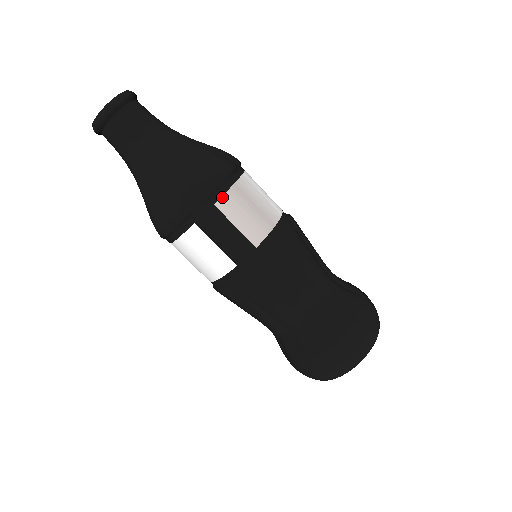
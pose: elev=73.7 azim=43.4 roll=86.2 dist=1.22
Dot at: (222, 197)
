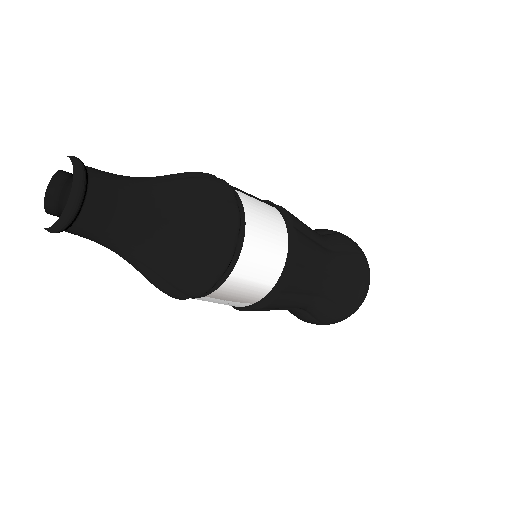
Dot at: (193, 298)
